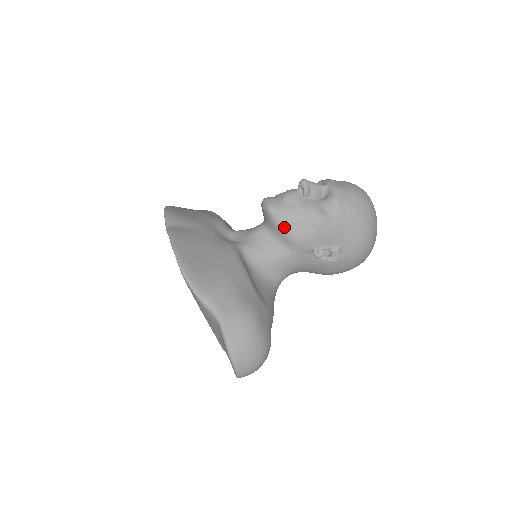
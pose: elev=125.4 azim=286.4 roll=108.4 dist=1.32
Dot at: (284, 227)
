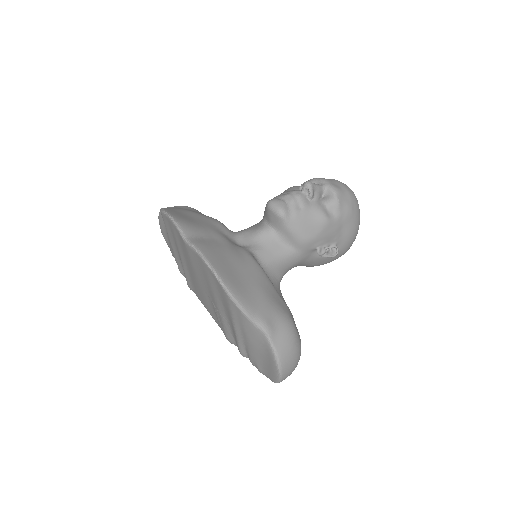
Dot at: (294, 230)
